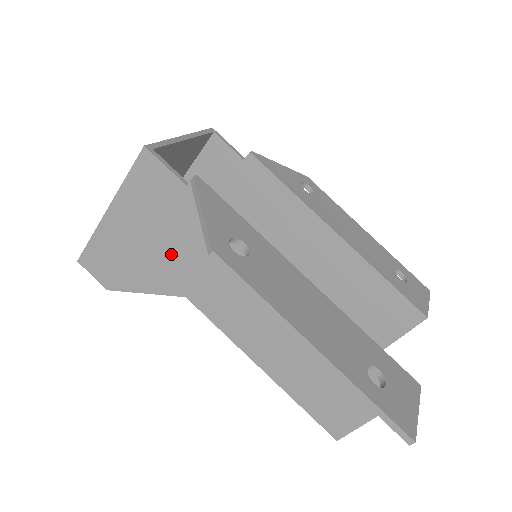
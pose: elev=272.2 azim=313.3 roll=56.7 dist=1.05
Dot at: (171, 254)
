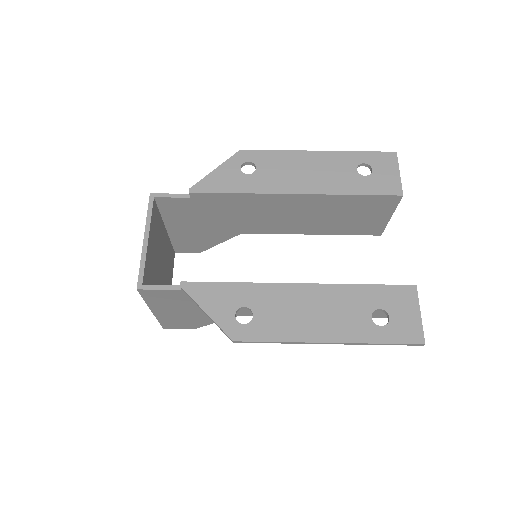
Dot at: occluded
